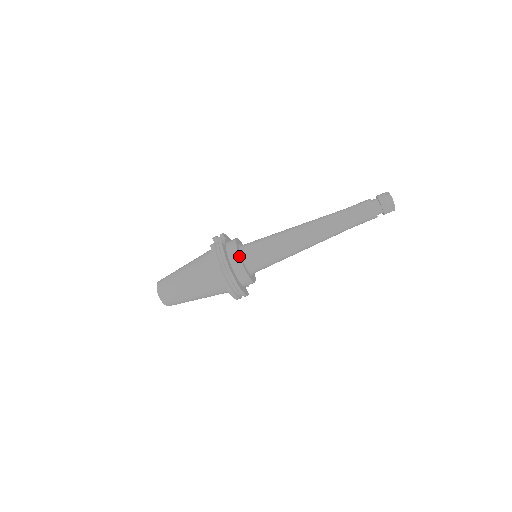
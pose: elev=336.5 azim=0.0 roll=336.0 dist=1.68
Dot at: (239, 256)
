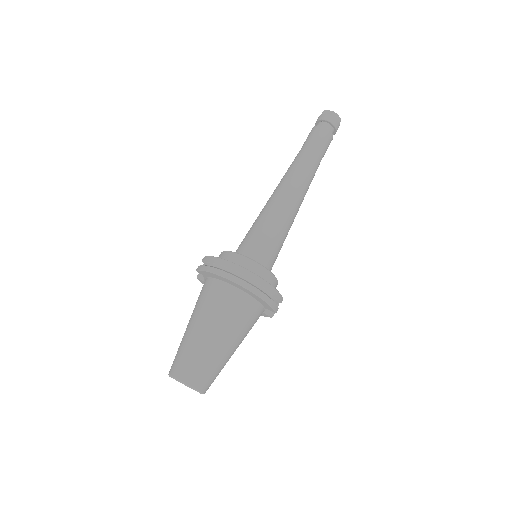
Dot at: (234, 252)
